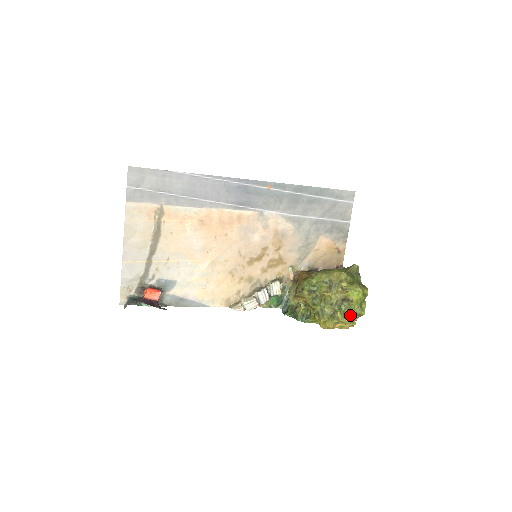
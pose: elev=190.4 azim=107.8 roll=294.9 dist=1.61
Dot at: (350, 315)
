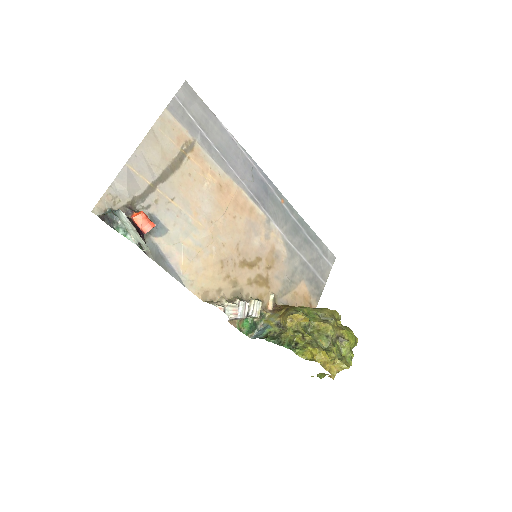
Dot at: (342, 357)
